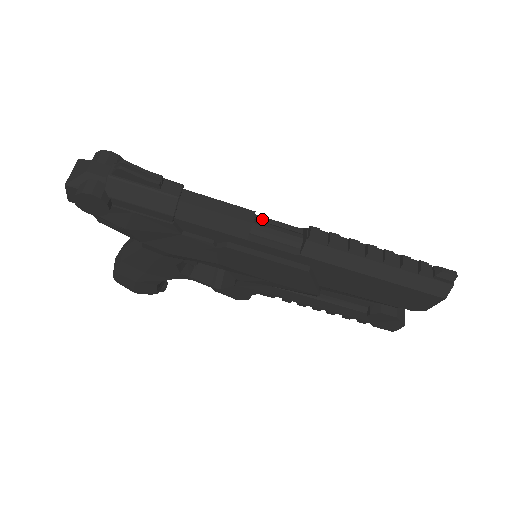
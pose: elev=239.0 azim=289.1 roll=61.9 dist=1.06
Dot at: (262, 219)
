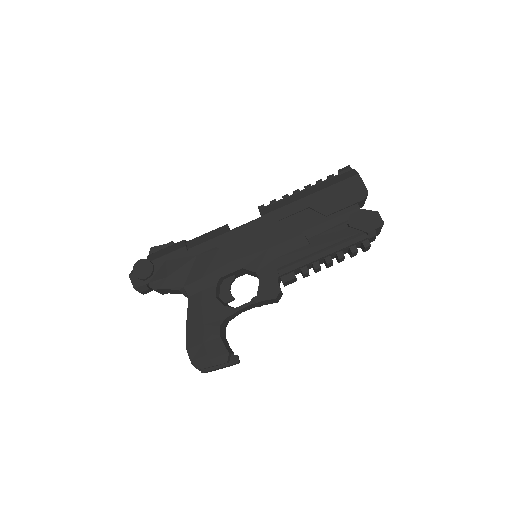
Dot at: occluded
